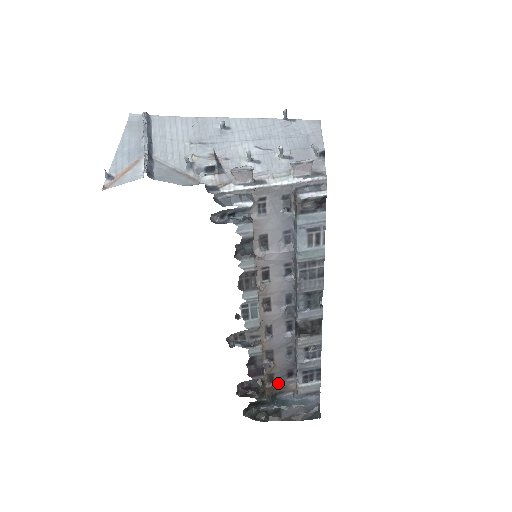
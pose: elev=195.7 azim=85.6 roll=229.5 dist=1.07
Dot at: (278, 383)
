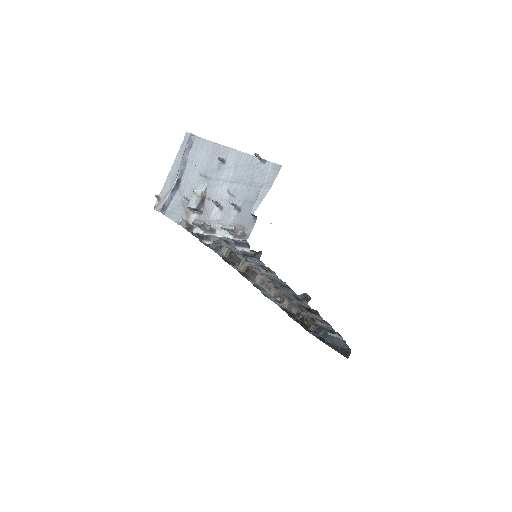
Dot at: occluded
